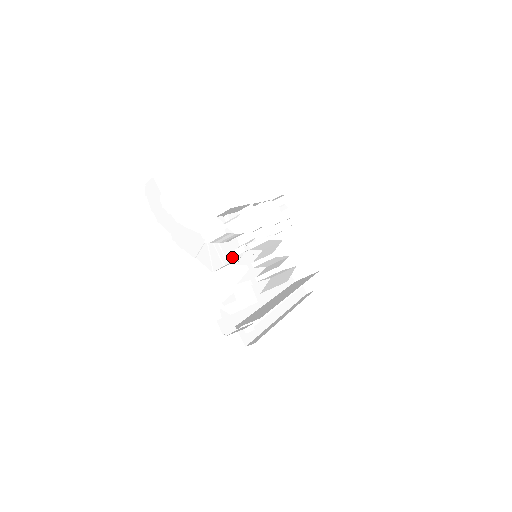
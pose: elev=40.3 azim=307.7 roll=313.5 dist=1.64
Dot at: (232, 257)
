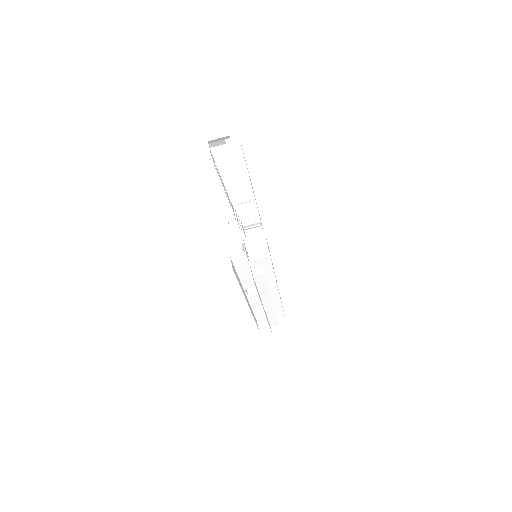
Dot at: occluded
